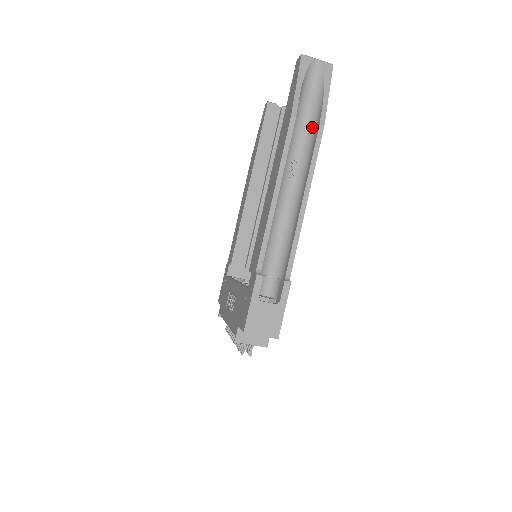
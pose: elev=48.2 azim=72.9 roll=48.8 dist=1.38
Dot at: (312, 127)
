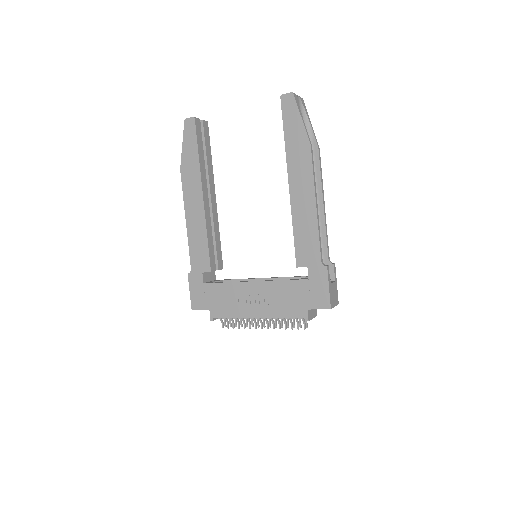
Dot at: occluded
